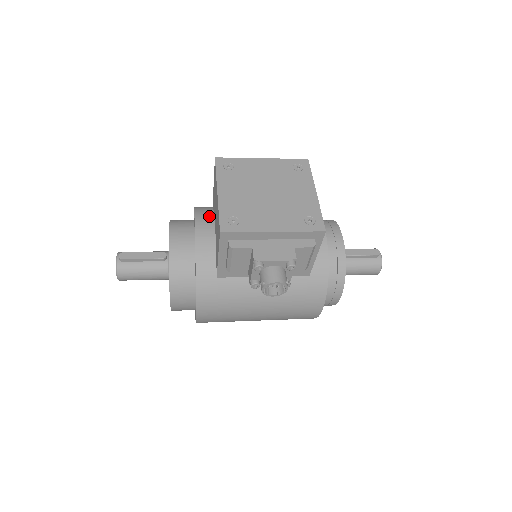
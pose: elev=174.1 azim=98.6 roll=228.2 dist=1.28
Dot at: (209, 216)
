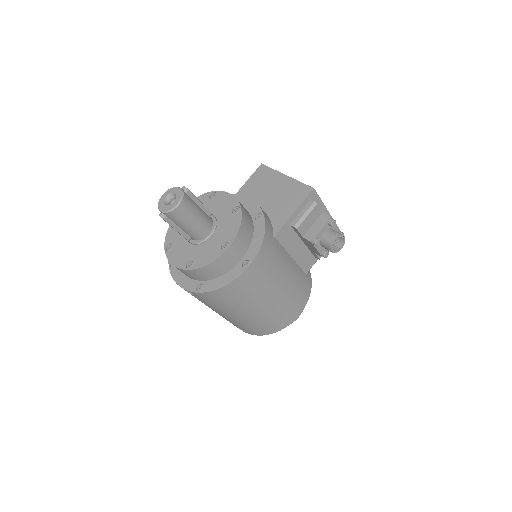
Dot at: occluded
